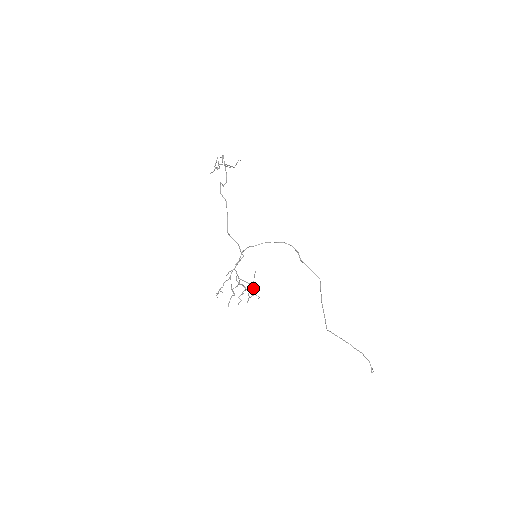
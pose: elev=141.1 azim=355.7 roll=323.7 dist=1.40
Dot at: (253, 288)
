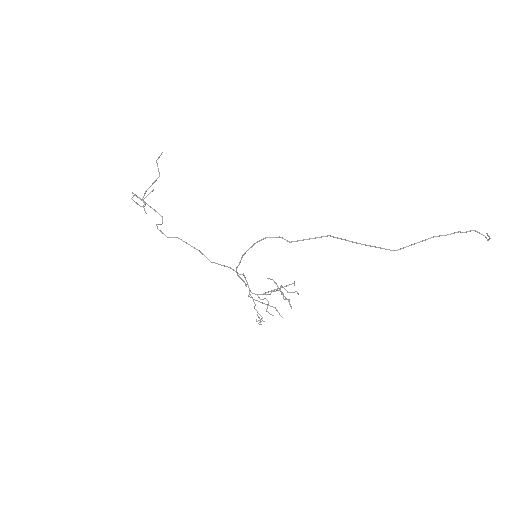
Dot at: occluded
